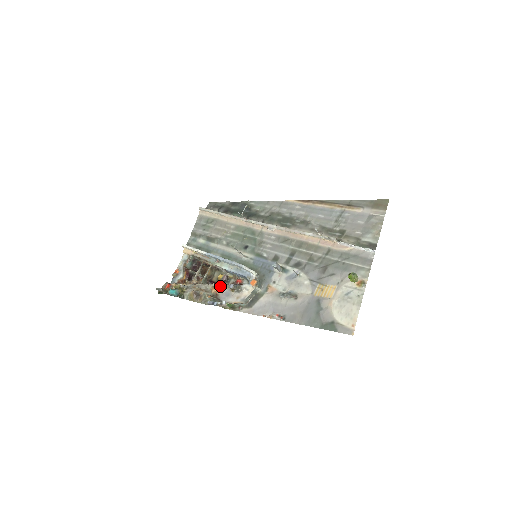
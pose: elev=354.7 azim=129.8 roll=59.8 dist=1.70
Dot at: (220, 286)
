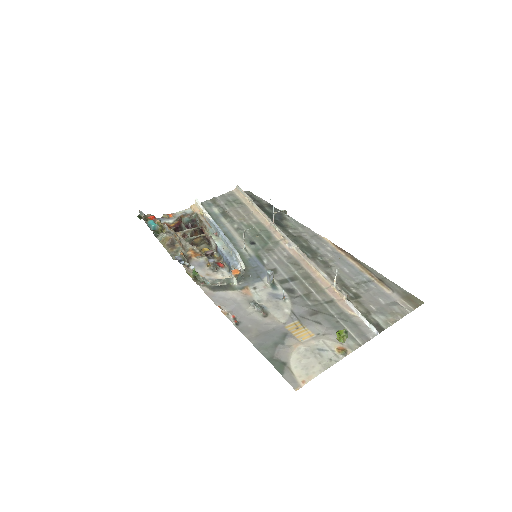
Dot at: (200, 253)
